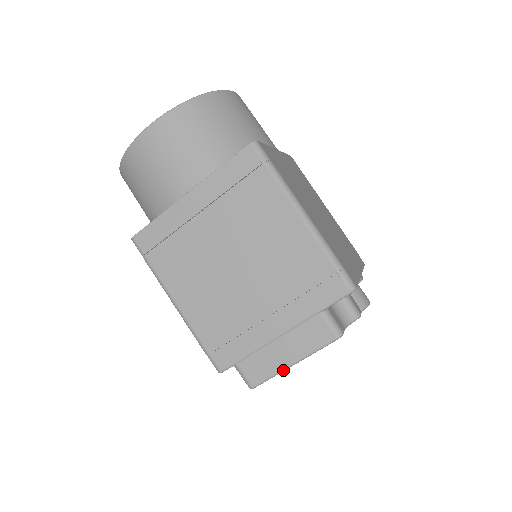
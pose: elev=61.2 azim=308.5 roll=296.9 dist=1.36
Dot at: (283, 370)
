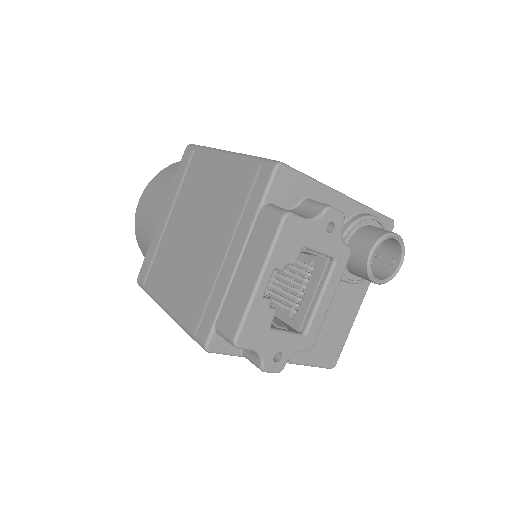
Dot at: (252, 295)
